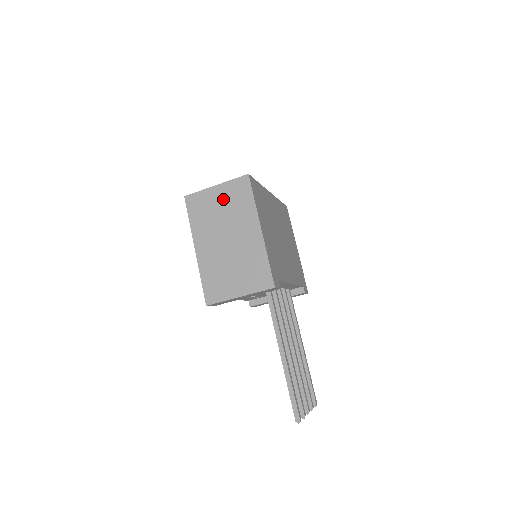
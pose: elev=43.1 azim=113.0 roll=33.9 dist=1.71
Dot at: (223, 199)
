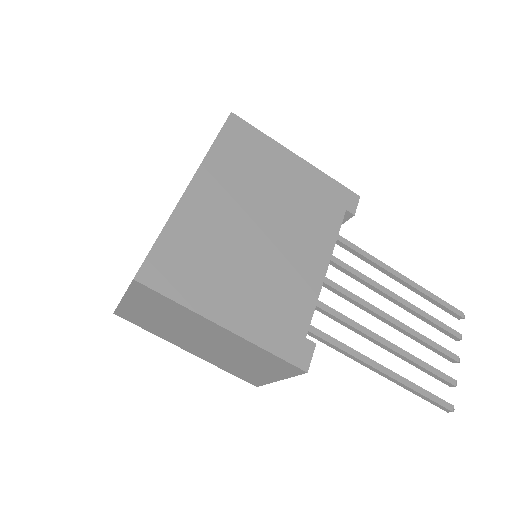
Dot at: (148, 309)
